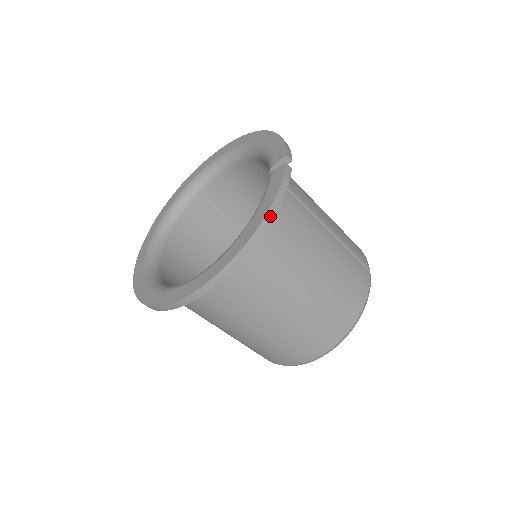
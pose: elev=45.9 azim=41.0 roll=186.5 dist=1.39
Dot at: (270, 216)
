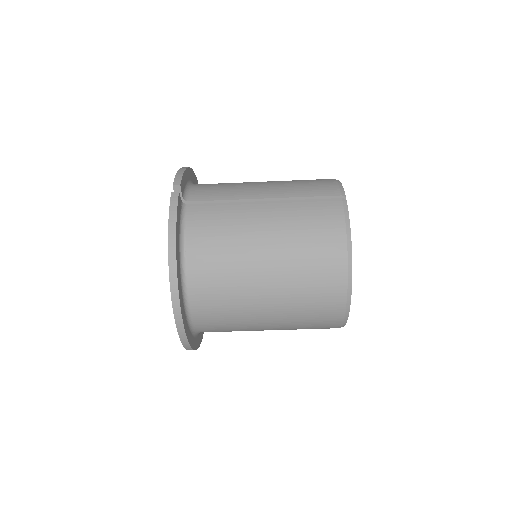
Dot at: (172, 241)
